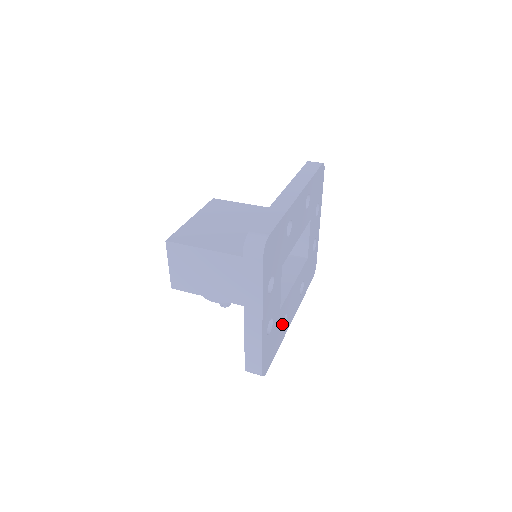
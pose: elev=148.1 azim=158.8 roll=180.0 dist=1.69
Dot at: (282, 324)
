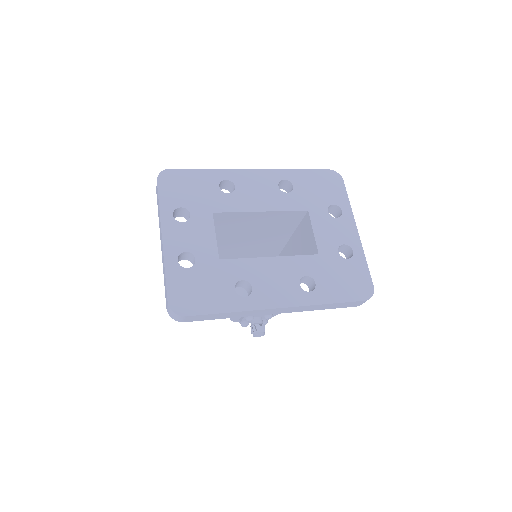
Dot at: (233, 286)
